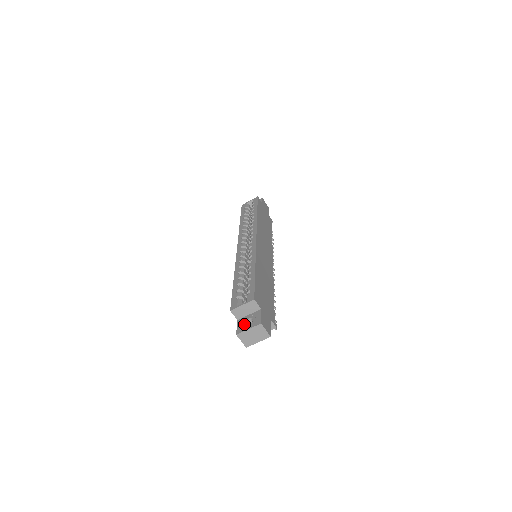
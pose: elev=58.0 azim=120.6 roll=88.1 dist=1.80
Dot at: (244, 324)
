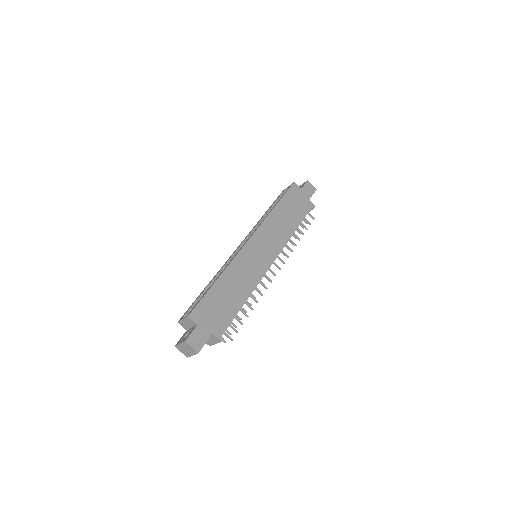
Dot at: (183, 337)
